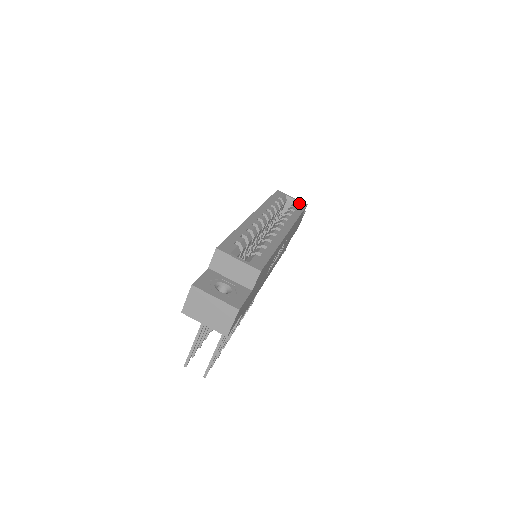
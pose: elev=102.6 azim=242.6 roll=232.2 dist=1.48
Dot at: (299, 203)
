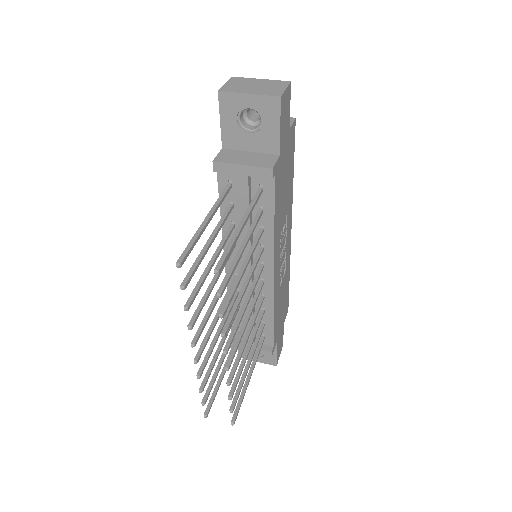
Dot at: occluded
